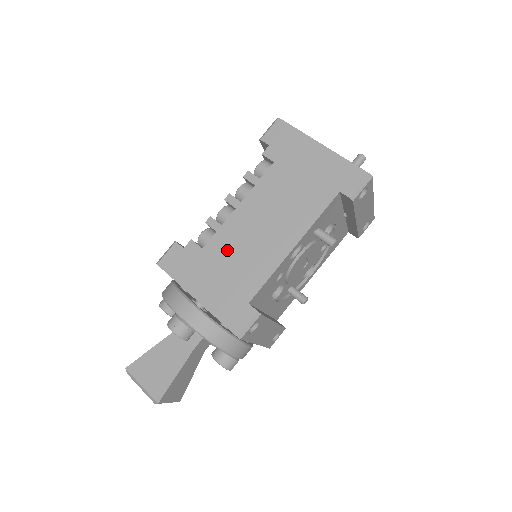
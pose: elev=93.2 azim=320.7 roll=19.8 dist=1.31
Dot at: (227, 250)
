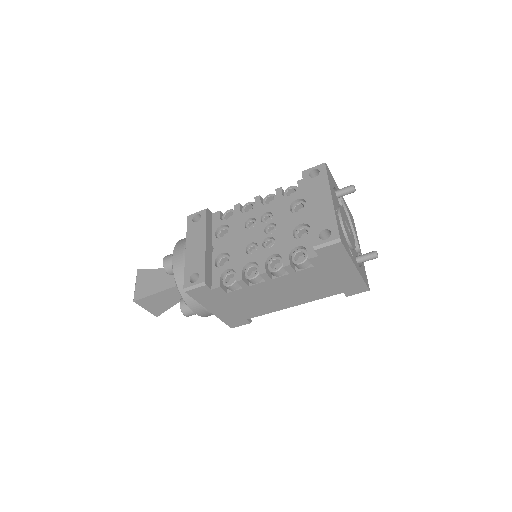
Dot at: (246, 298)
